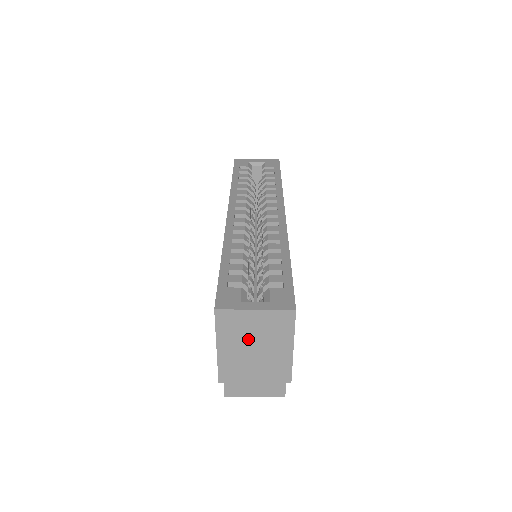
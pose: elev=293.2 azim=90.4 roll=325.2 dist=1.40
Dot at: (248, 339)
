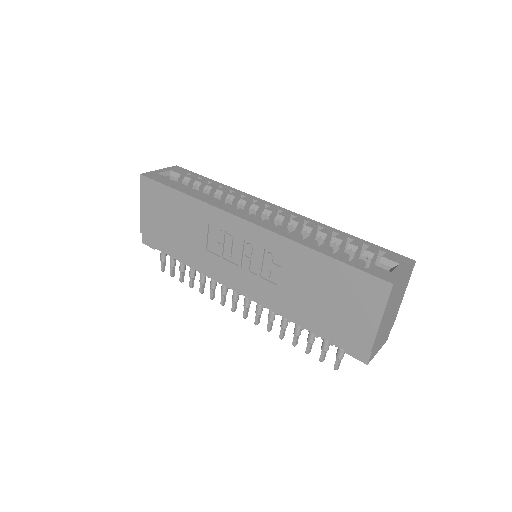
Dot at: (394, 301)
